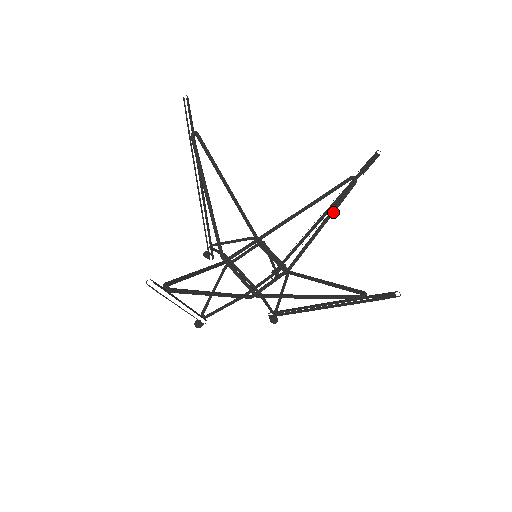
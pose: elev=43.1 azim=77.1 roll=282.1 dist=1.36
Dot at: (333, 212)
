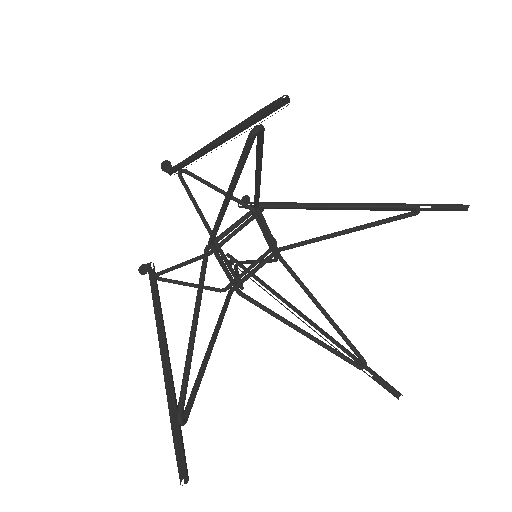
Dot at: occluded
